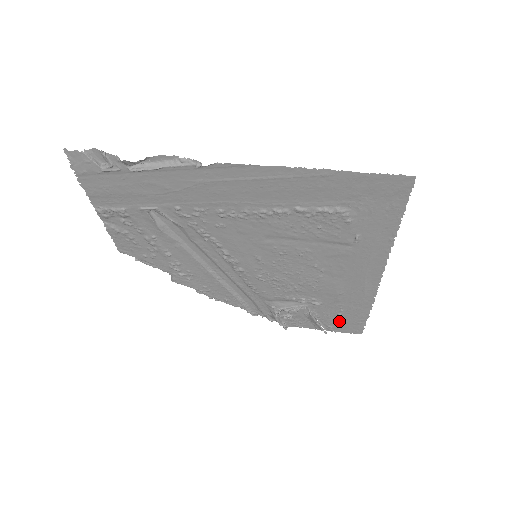
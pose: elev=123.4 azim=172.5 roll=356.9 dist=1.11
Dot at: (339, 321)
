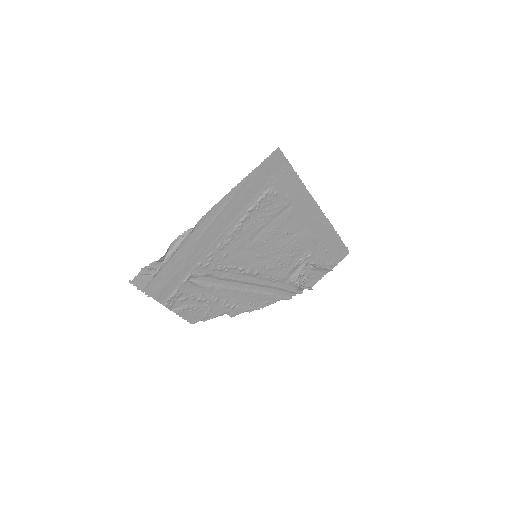
Dot at: (331, 256)
